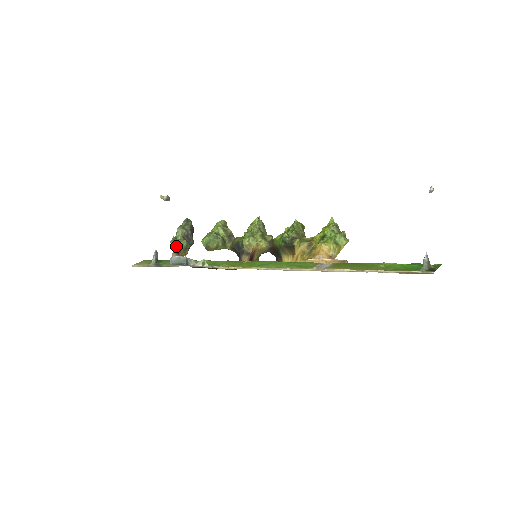
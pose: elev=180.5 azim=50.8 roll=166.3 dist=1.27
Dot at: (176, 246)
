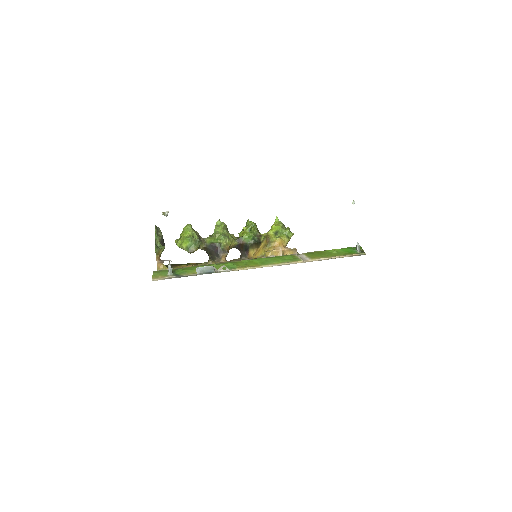
Dot at: (158, 253)
